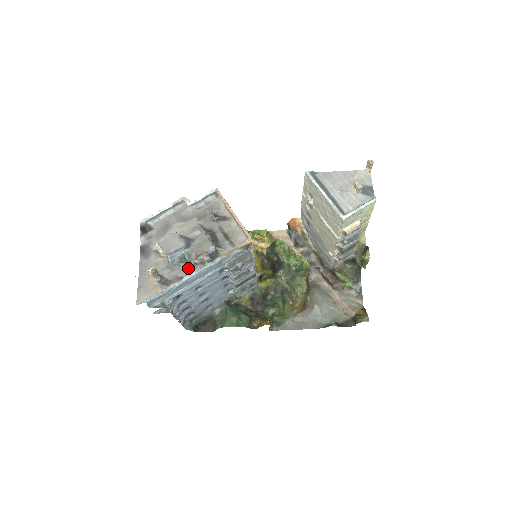
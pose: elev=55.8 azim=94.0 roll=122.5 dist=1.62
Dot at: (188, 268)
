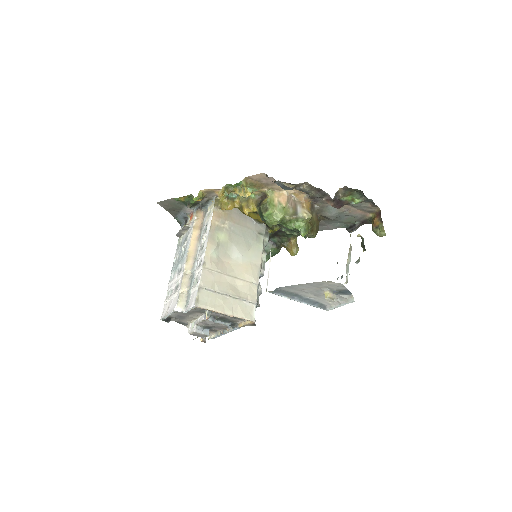
Dot at: occluded
